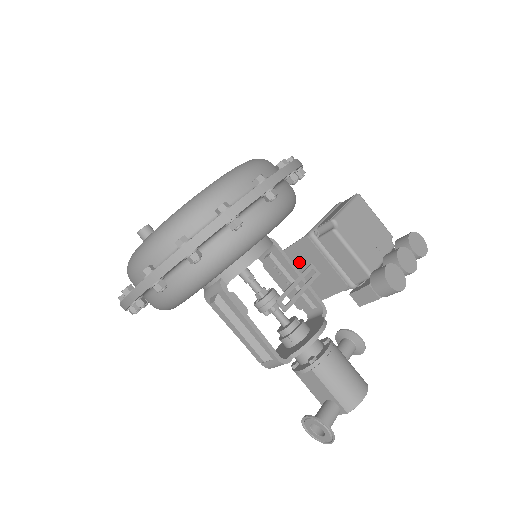
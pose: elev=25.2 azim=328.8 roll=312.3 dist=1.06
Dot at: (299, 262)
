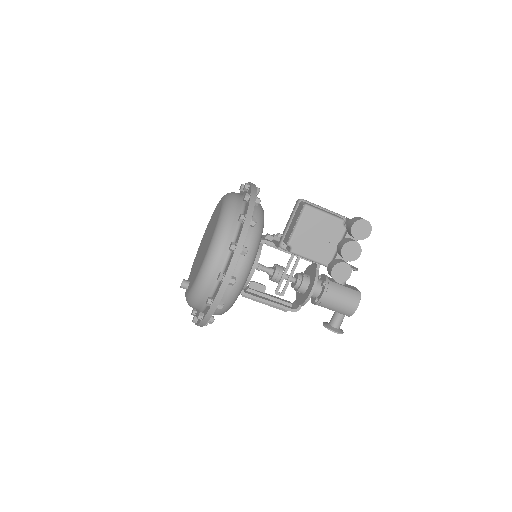
Dot at: occluded
